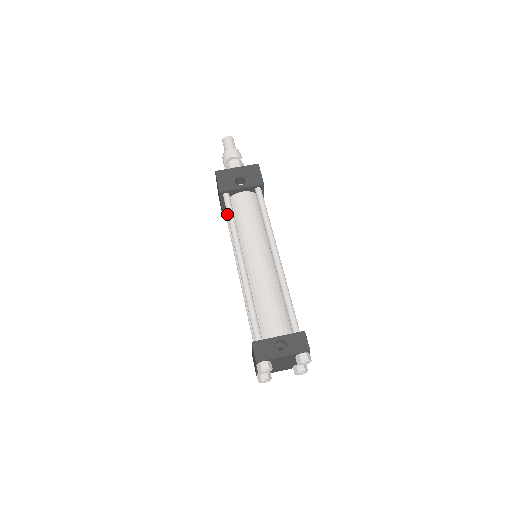
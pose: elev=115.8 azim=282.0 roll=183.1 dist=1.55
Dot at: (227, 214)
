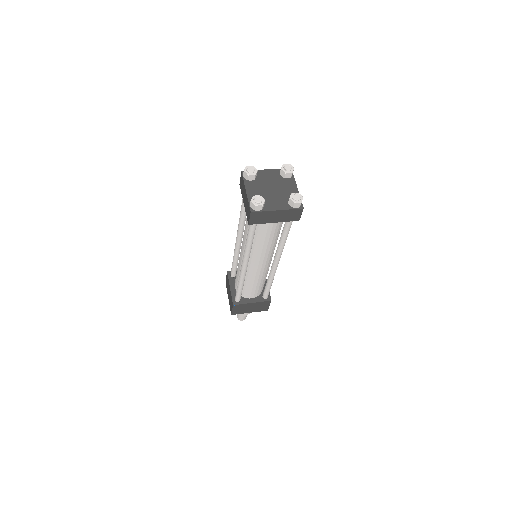
Dot at: (232, 264)
